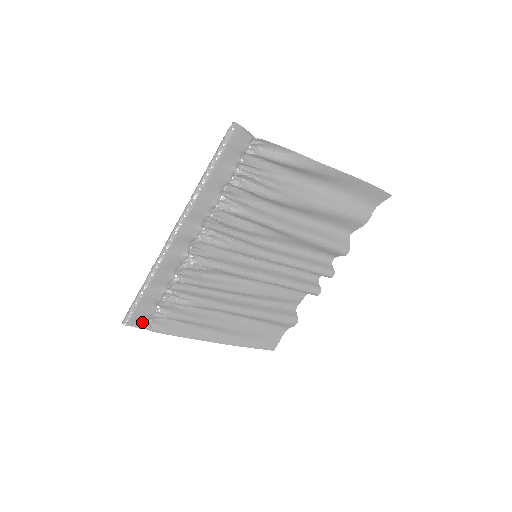
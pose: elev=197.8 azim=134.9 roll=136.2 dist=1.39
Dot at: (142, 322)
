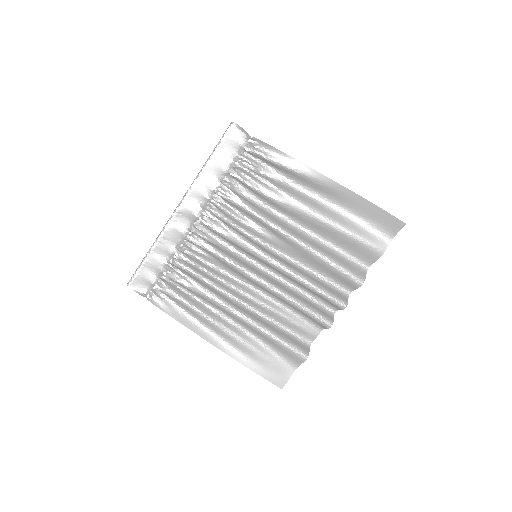
Dot at: (143, 289)
